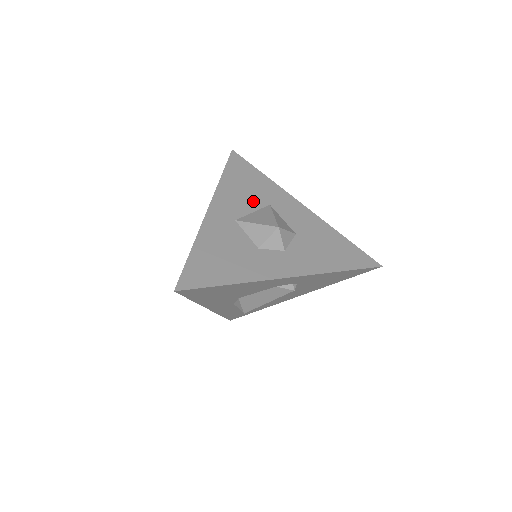
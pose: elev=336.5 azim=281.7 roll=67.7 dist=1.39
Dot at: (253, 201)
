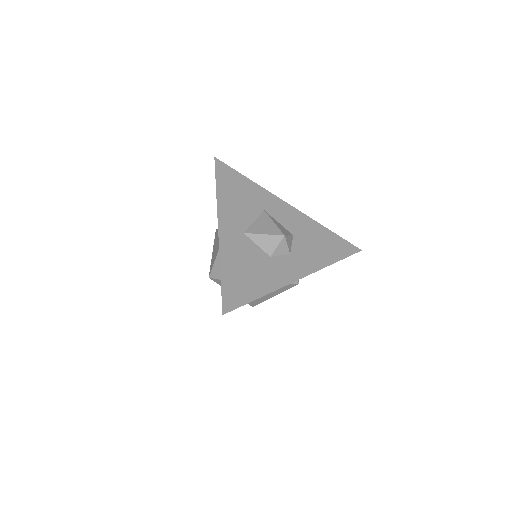
Dot at: (250, 210)
